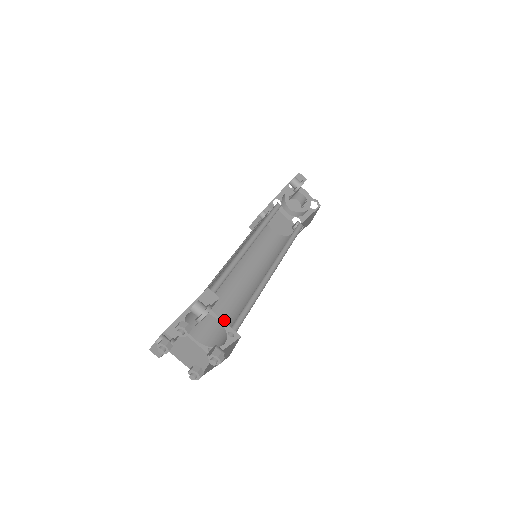
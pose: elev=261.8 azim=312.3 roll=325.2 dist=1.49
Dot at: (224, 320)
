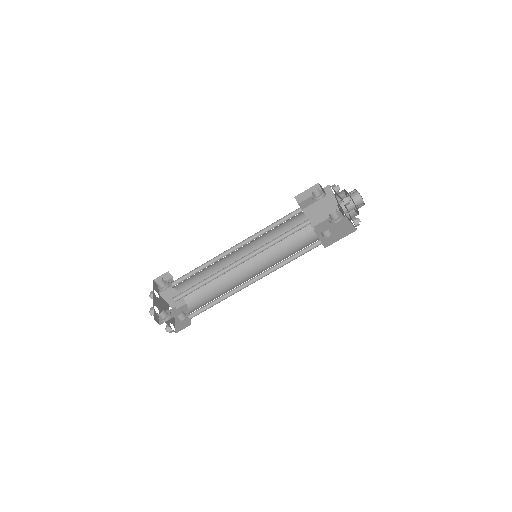
Dot at: (206, 287)
